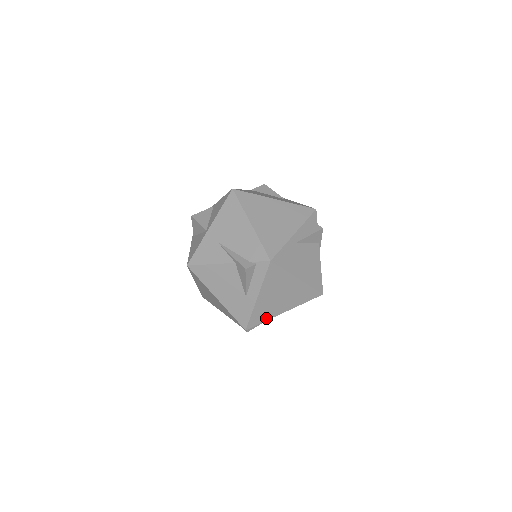
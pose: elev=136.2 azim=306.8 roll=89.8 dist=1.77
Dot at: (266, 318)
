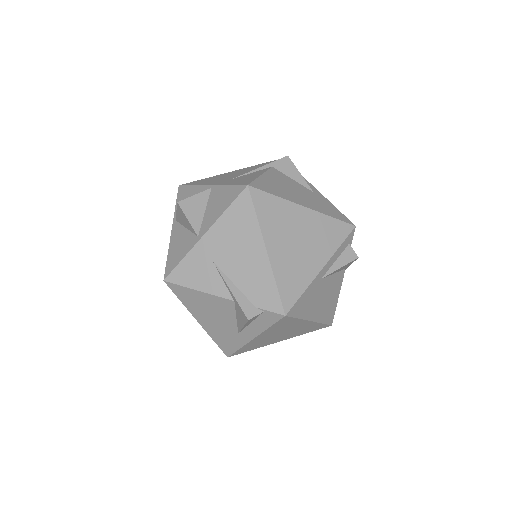
Dot at: (256, 347)
